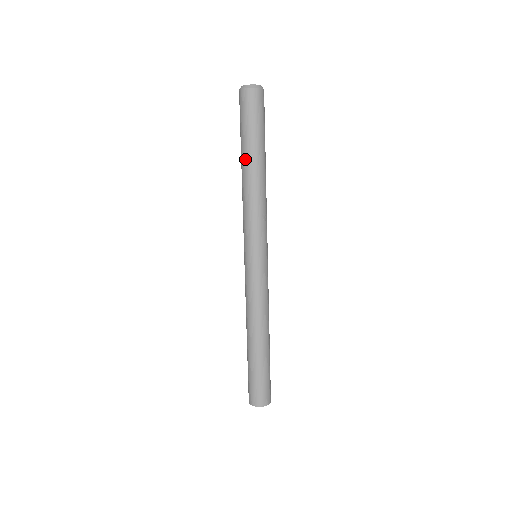
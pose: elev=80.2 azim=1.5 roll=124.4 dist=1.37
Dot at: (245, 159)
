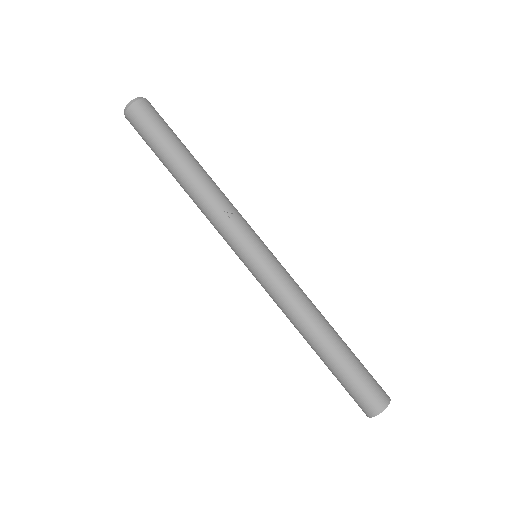
Dot at: (172, 175)
